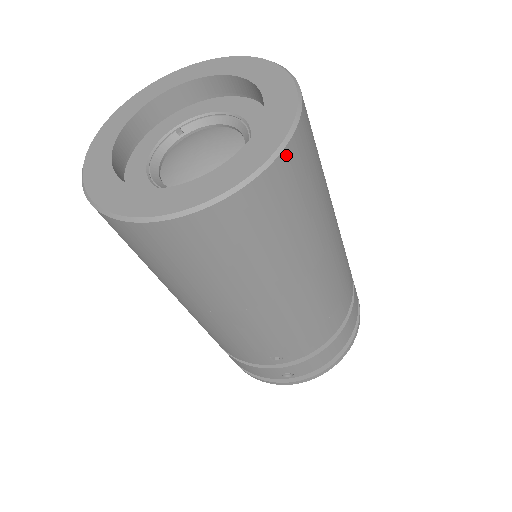
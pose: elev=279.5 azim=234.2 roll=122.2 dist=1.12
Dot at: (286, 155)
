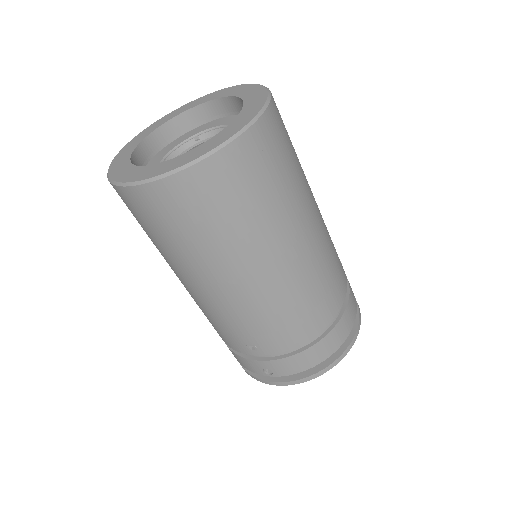
Dot at: (233, 148)
